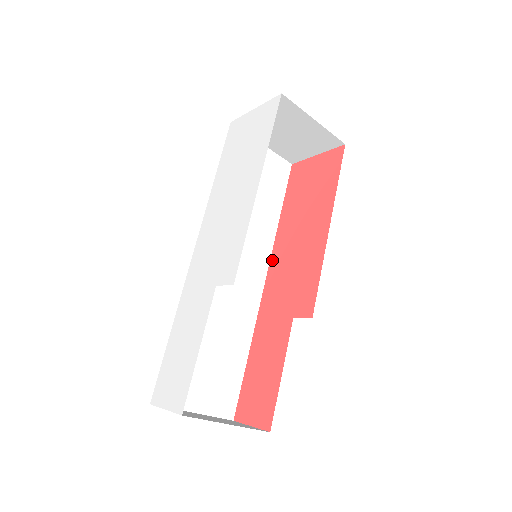
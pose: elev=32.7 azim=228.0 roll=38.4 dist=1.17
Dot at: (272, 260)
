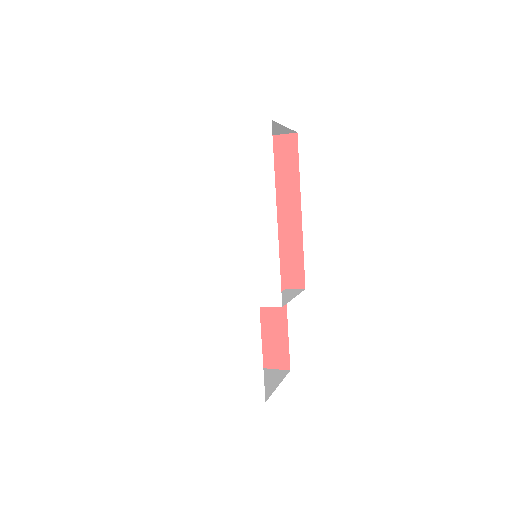
Dot at: occluded
